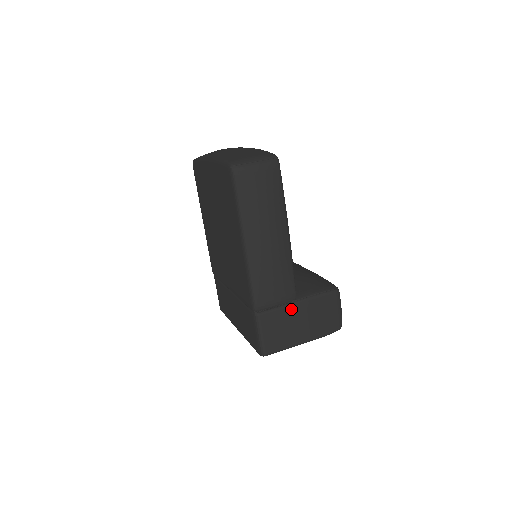
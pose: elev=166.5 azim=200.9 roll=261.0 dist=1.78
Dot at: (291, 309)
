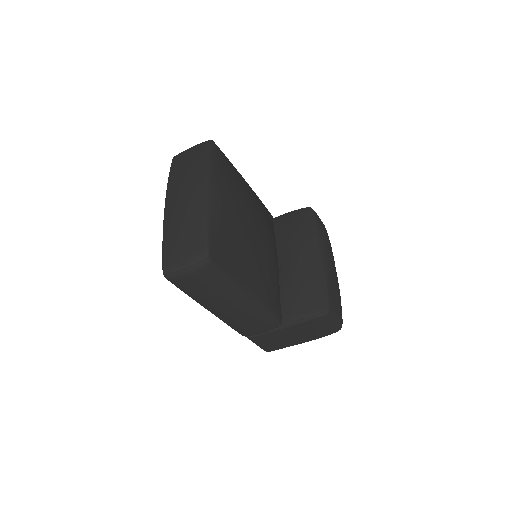
Dot at: (279, 332)
